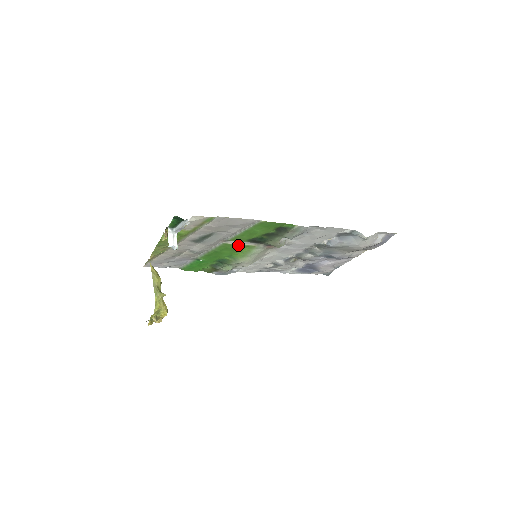
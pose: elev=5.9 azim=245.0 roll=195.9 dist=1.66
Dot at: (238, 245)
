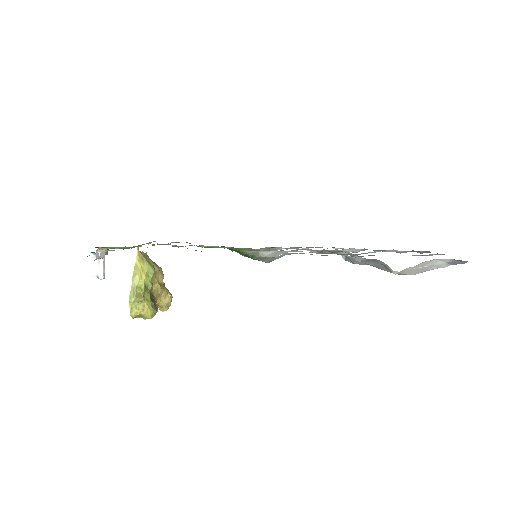
Dot at: (221, 247)
